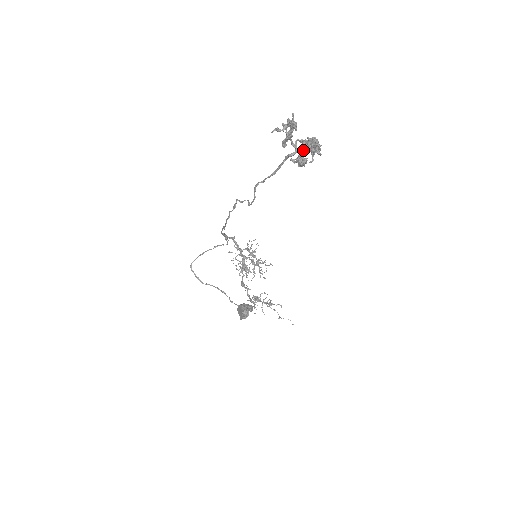
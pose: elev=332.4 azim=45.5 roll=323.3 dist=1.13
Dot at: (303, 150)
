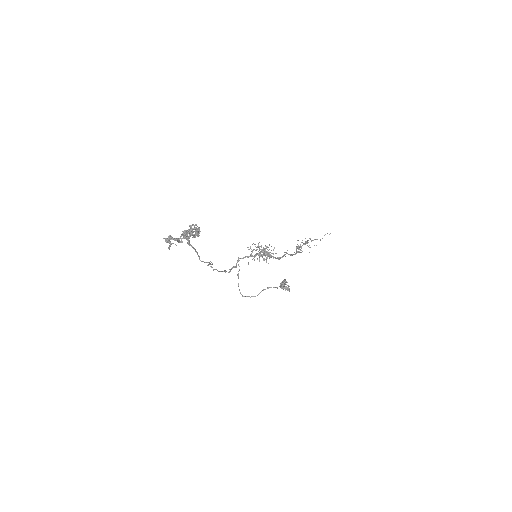
Dot at: occluded
